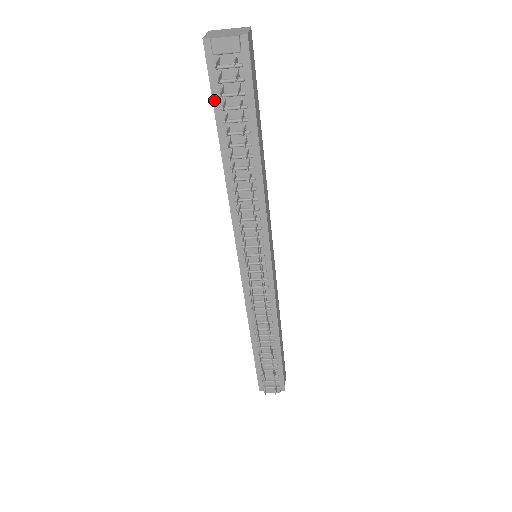
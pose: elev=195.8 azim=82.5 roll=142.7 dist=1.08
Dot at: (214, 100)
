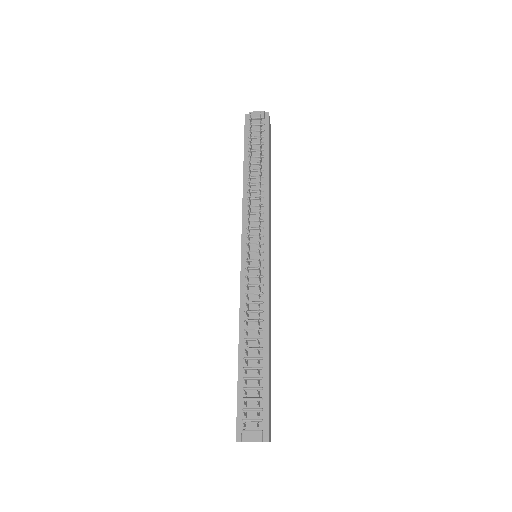
Dot at: (245, 140)
